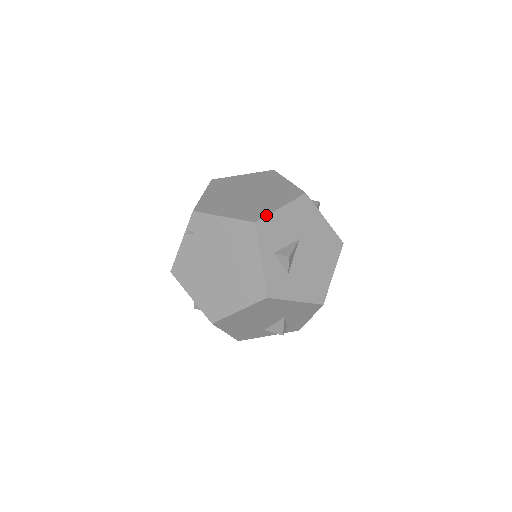
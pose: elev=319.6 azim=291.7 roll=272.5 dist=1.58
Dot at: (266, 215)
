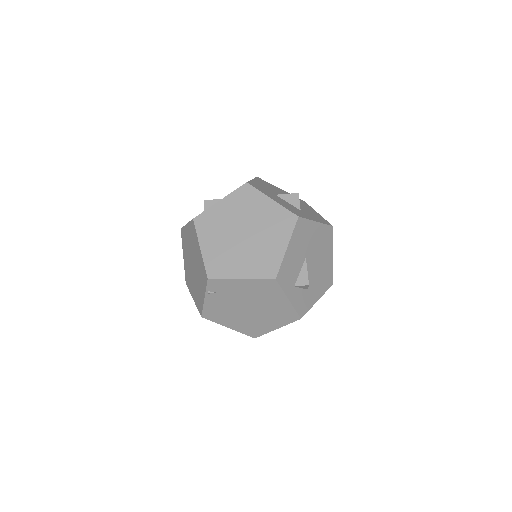
Dot at: (280, 265)
